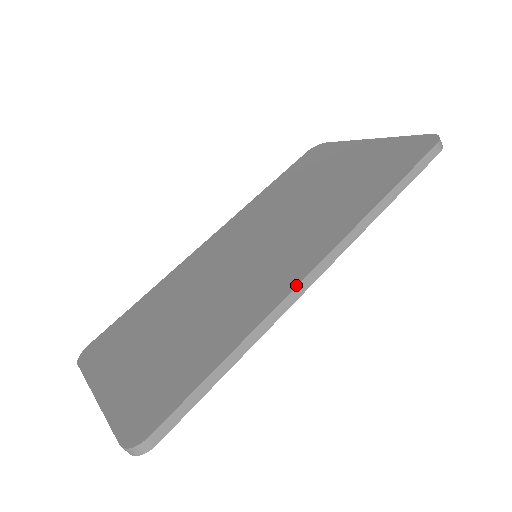
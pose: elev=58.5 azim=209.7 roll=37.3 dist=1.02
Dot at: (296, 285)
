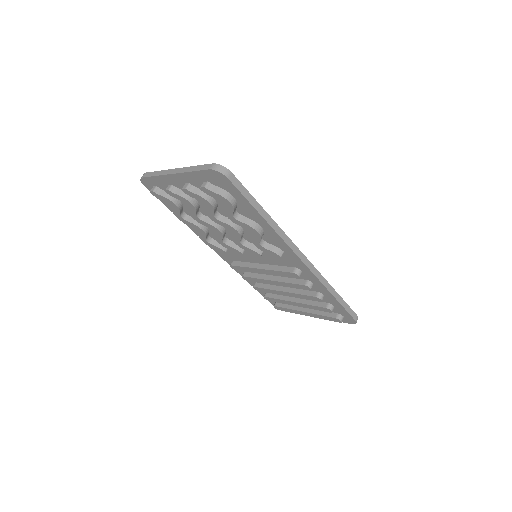
Dot at: (297, 247)
